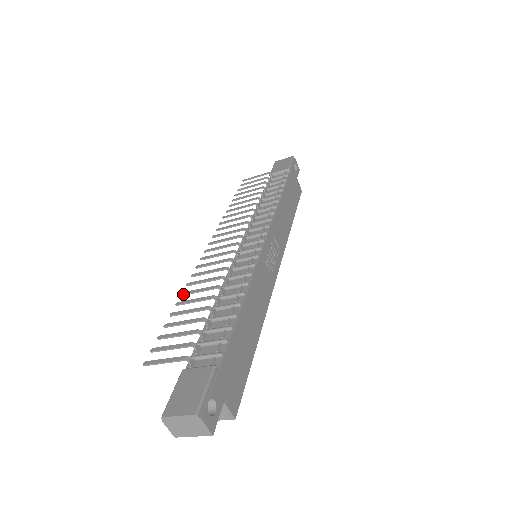
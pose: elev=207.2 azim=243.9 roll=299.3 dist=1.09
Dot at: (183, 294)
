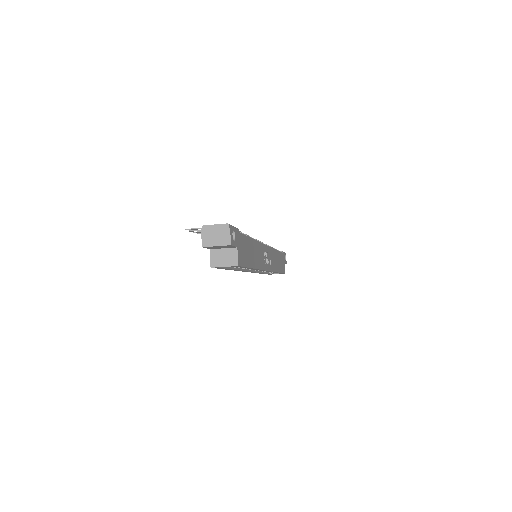
Dot at: occluded
